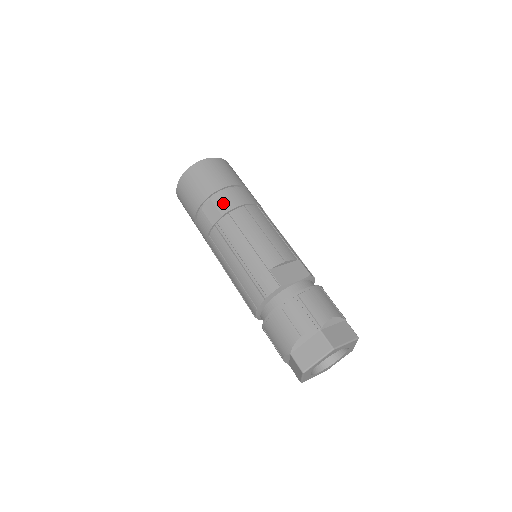
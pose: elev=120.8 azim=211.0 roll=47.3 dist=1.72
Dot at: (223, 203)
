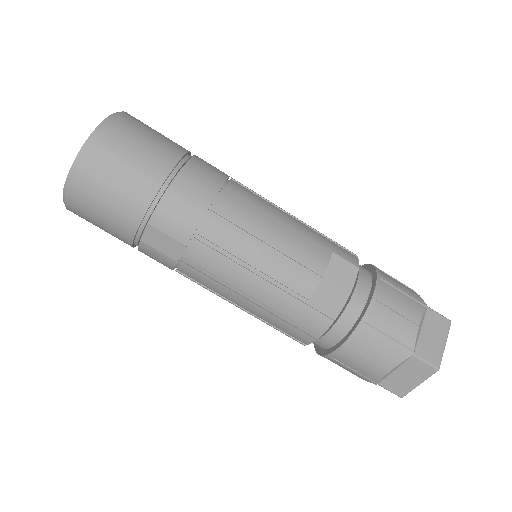
Dot at: (175, 224)
